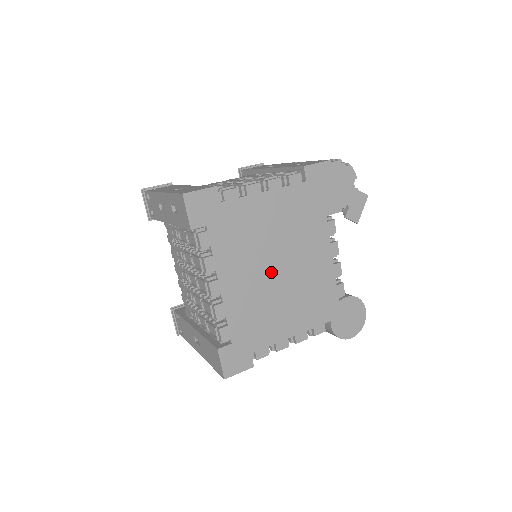
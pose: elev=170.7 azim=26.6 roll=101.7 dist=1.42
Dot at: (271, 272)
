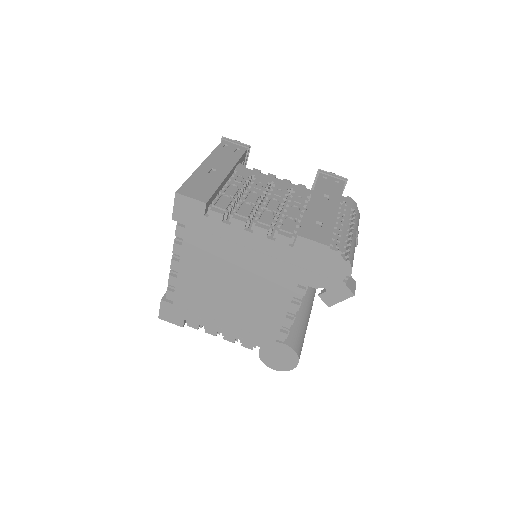
Dot at: (225, 285)
